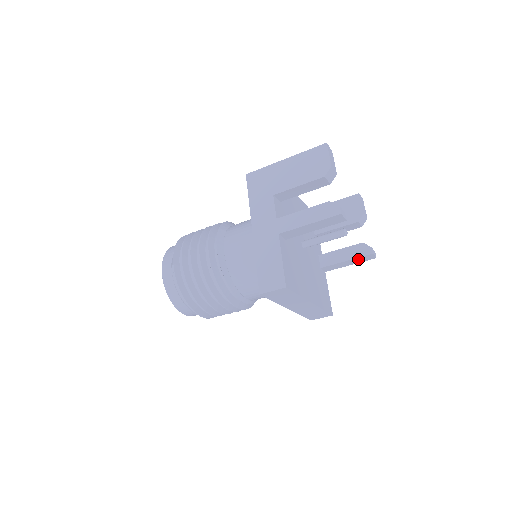
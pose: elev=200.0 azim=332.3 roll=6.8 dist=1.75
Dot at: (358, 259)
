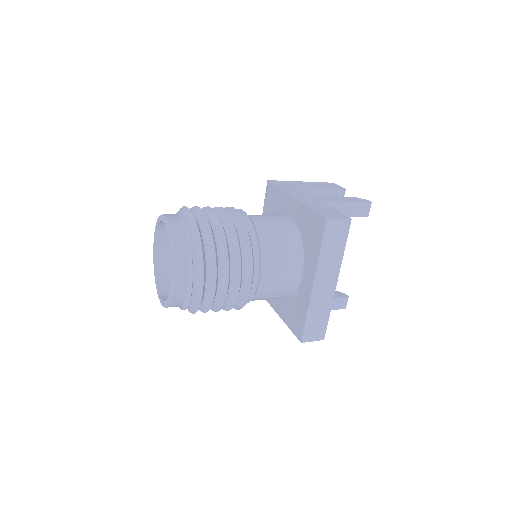
Dot at: (334, 301)
